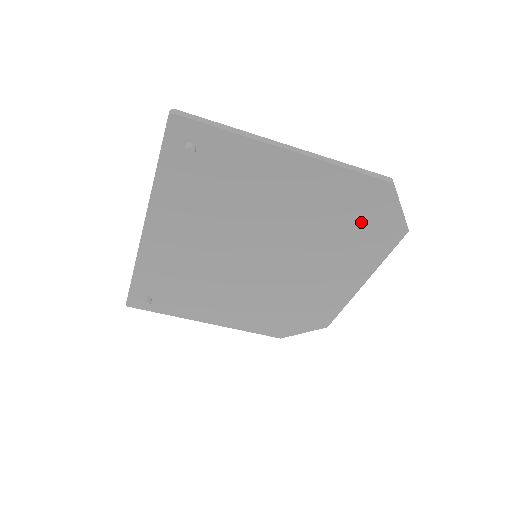
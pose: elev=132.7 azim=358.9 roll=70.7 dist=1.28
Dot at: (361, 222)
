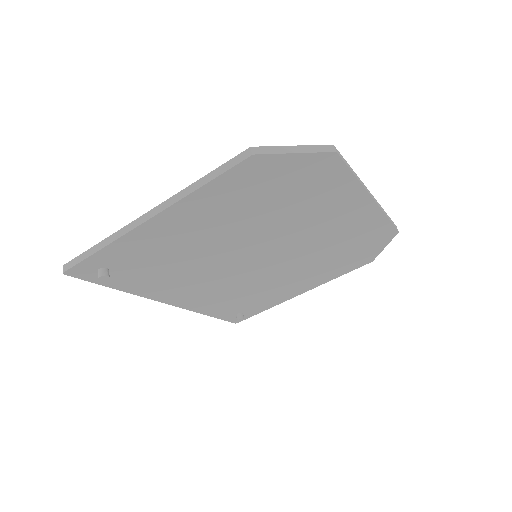
Dot at: (283, 187)
